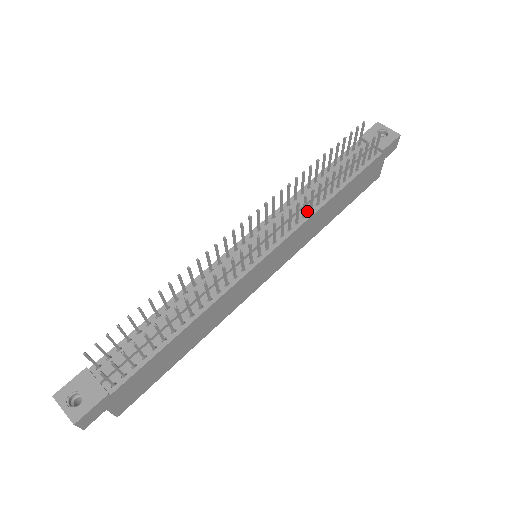
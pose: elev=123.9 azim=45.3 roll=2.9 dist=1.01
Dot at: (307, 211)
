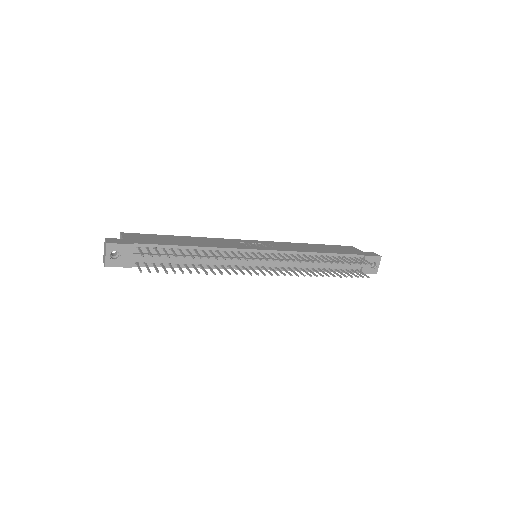
Dot at: (299, 267)
